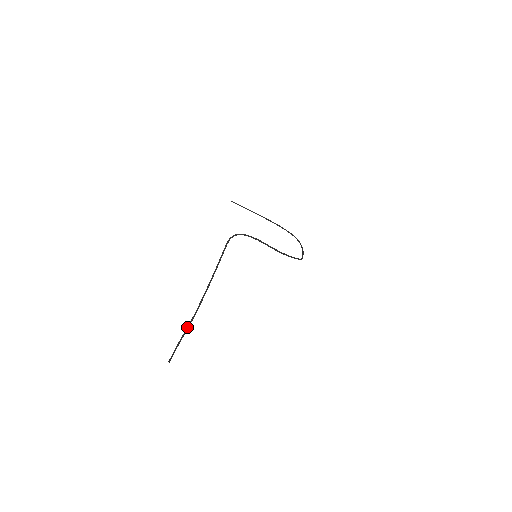
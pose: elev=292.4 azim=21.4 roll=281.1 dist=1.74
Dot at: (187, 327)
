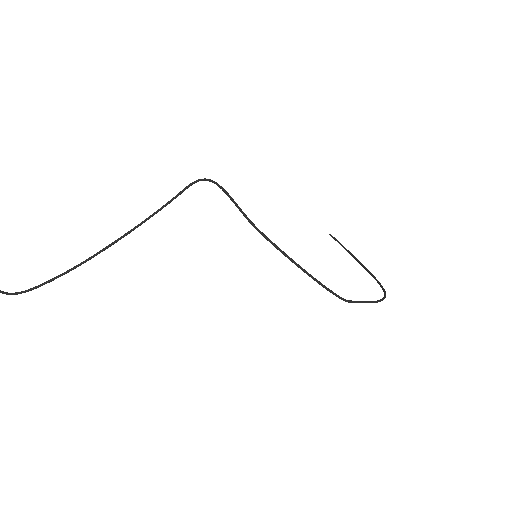
Dot at: occluded
